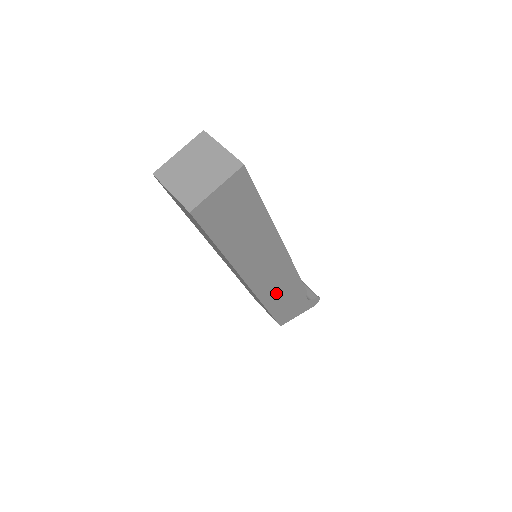
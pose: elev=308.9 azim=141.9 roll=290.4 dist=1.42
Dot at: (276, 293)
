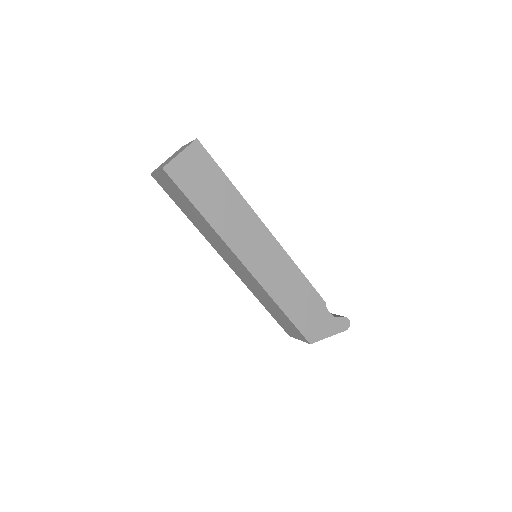
Dot at: (283, 288)
